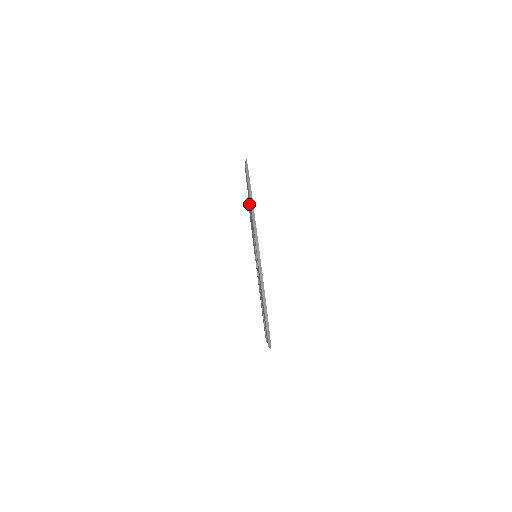
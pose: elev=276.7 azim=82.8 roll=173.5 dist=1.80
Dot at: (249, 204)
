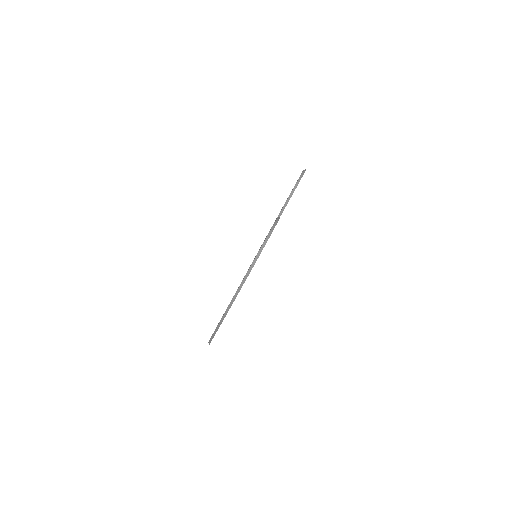
Dot at: occluded
